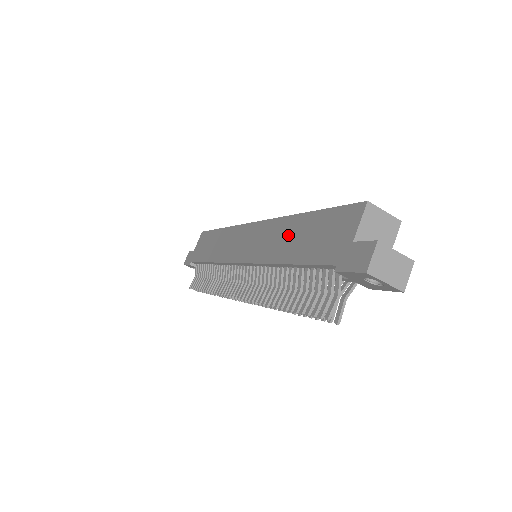
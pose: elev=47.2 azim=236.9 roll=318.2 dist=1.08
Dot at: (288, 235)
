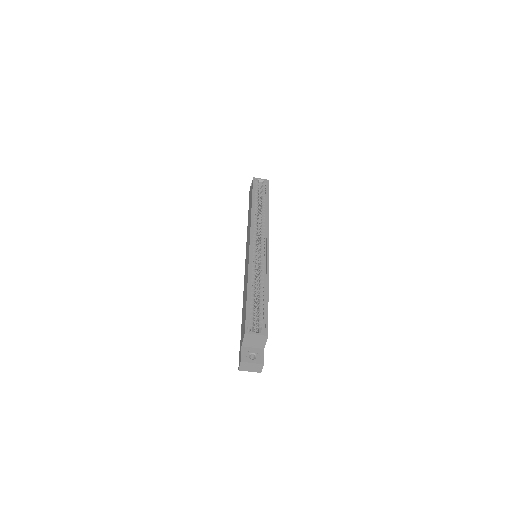
Dot at: (245, 290)
